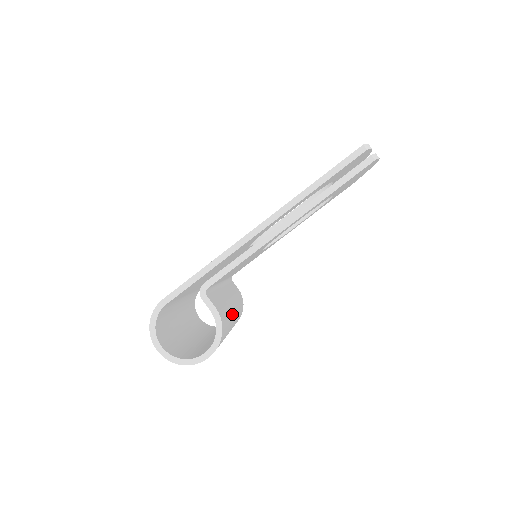
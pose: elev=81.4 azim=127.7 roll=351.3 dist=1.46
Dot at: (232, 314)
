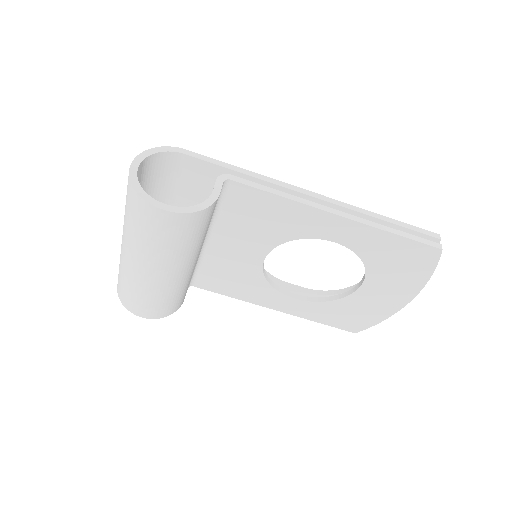
Dot at: (193, 257)
